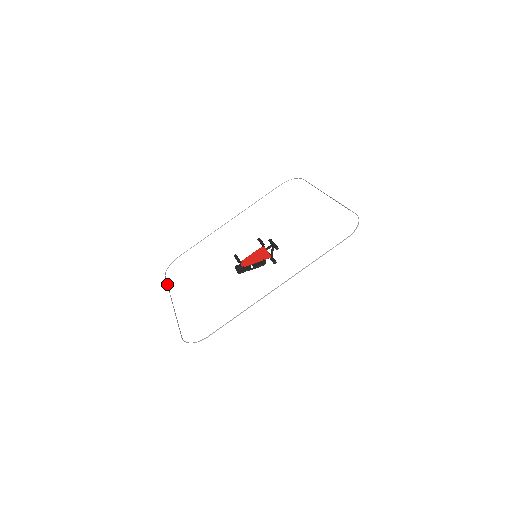
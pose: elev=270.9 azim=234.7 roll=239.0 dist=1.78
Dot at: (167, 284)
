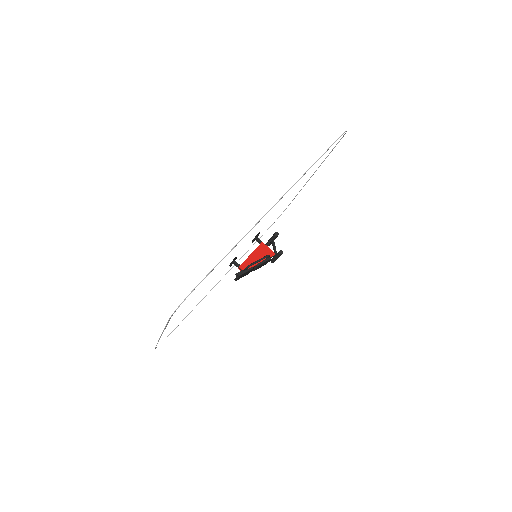
Dot at: occluded
